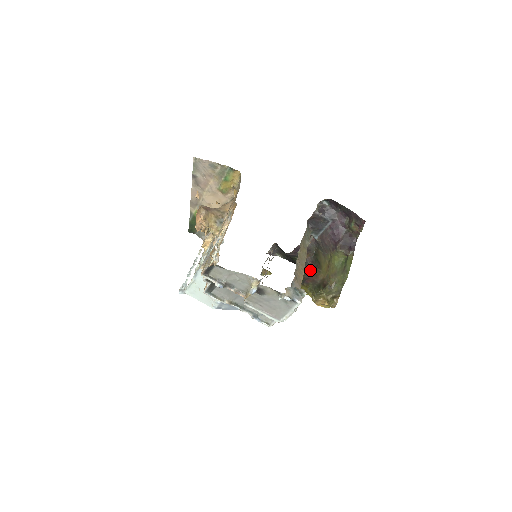
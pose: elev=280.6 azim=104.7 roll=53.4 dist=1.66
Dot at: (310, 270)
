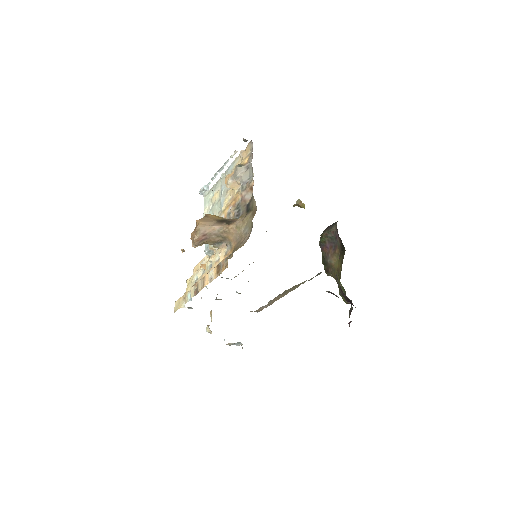
Dot at: (336, 241)
